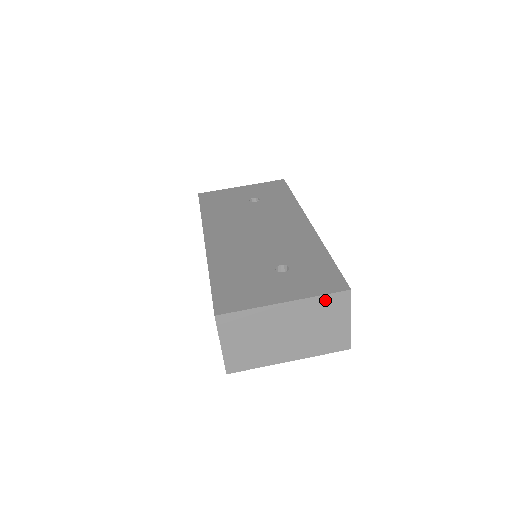
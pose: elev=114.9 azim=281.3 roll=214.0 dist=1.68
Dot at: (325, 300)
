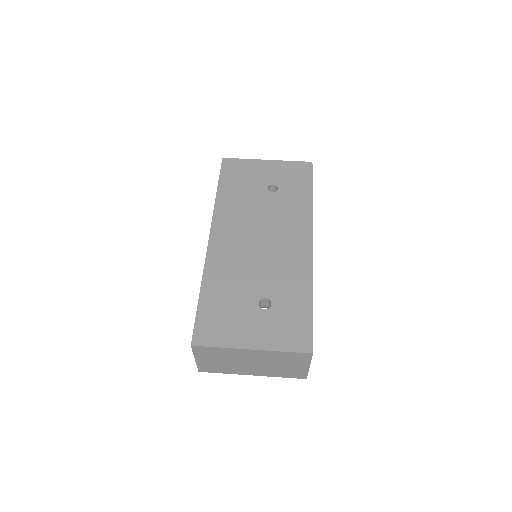
Dot at: (288, 354)
